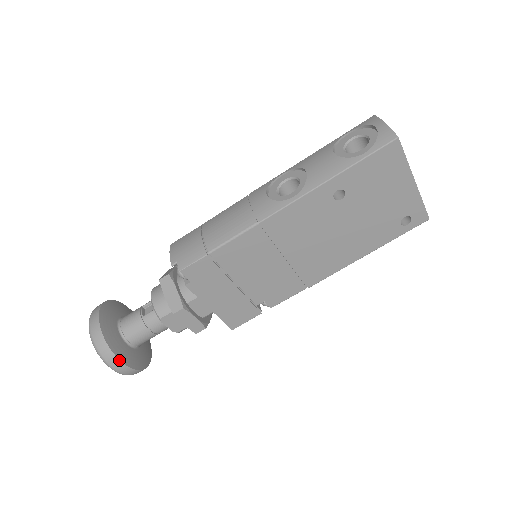
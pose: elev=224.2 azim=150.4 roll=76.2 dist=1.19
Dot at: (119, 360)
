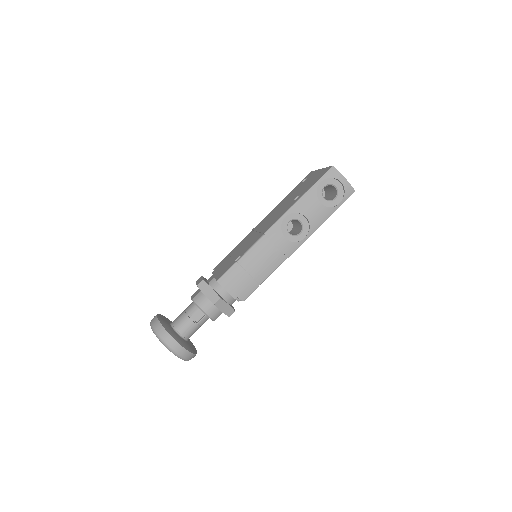
Dot at: occluded
